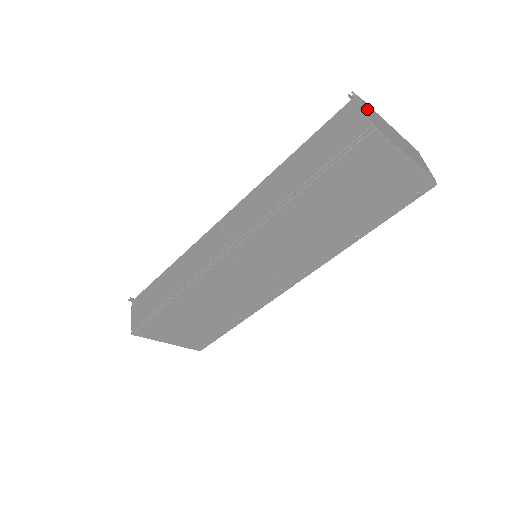
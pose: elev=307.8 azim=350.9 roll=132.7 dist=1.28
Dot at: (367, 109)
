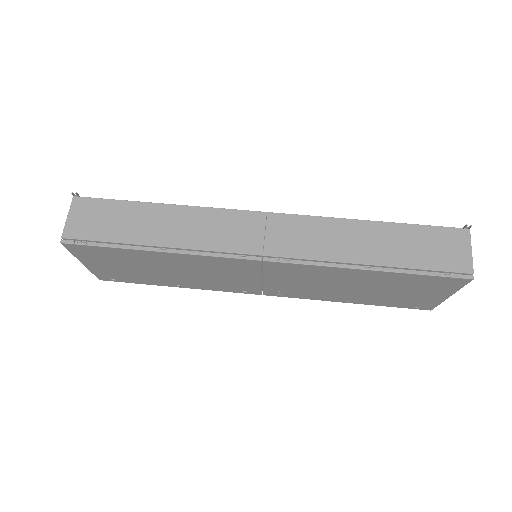
Dot at: (468, 248)
